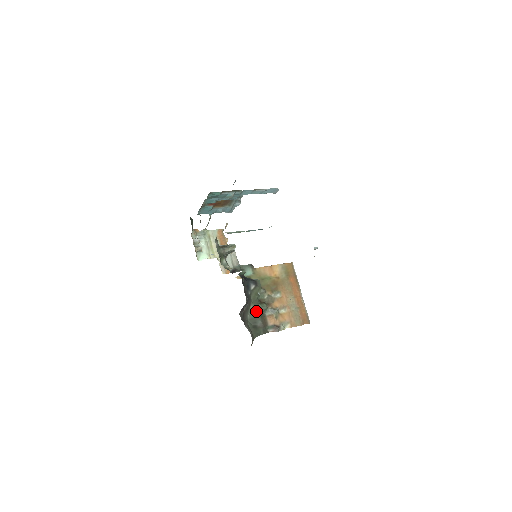
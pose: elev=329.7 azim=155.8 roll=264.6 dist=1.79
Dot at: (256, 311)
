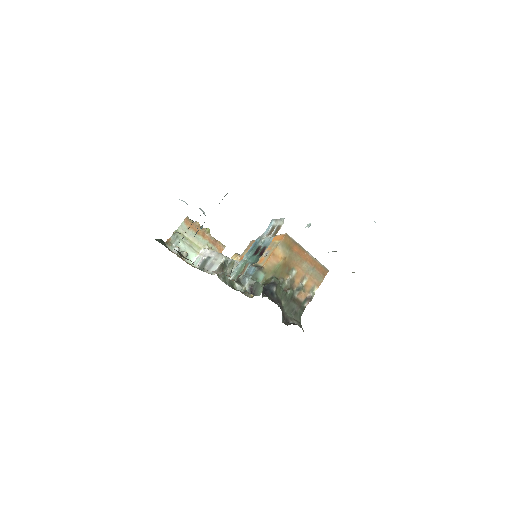
Dot at: (287, 301)
